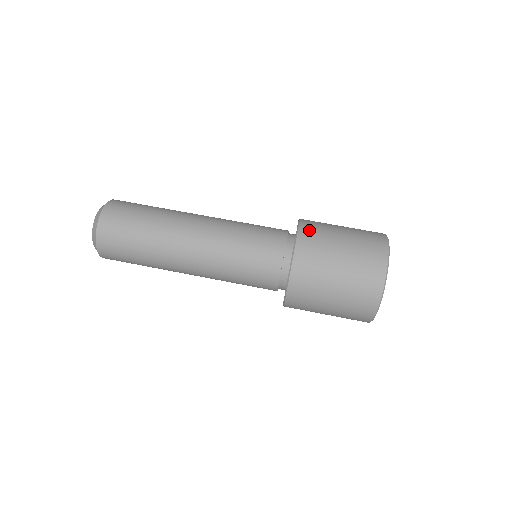
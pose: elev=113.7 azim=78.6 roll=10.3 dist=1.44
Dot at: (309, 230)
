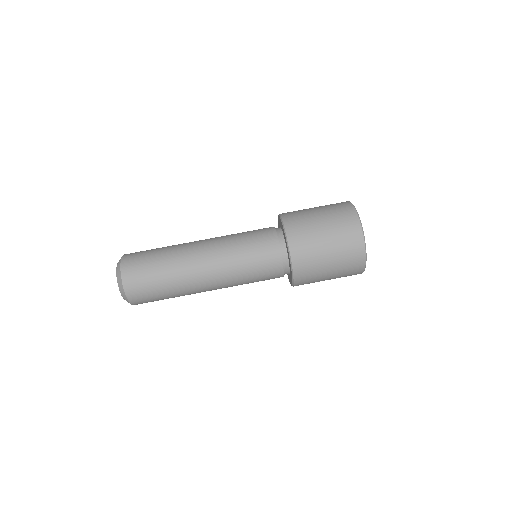
Dot at: (289, 214)
